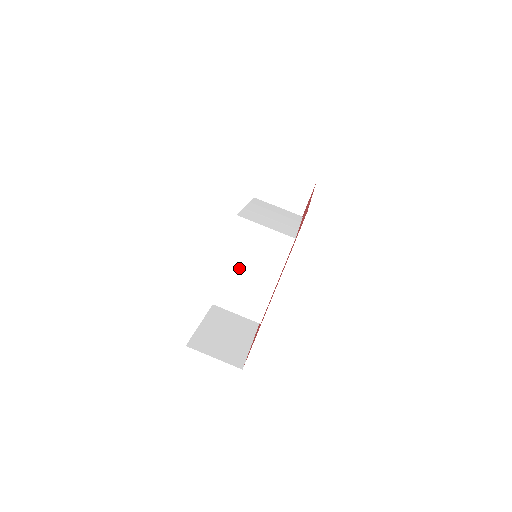
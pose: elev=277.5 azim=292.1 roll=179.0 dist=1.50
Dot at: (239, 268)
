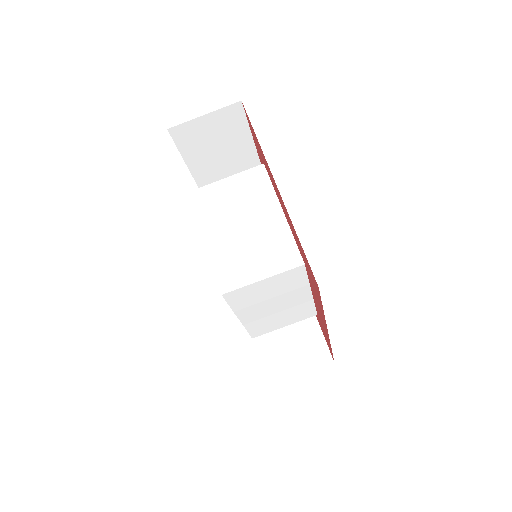
Dot at: (263, 311)
